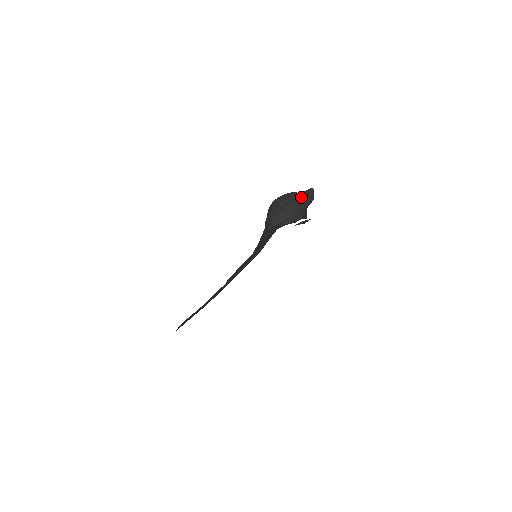
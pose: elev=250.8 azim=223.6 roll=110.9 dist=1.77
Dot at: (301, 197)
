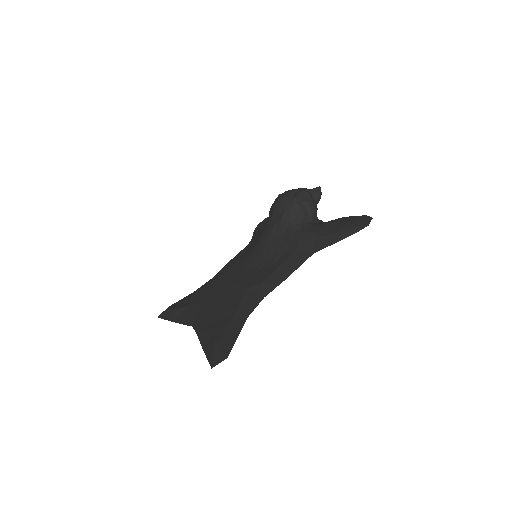
Dot at: (312, 195)
